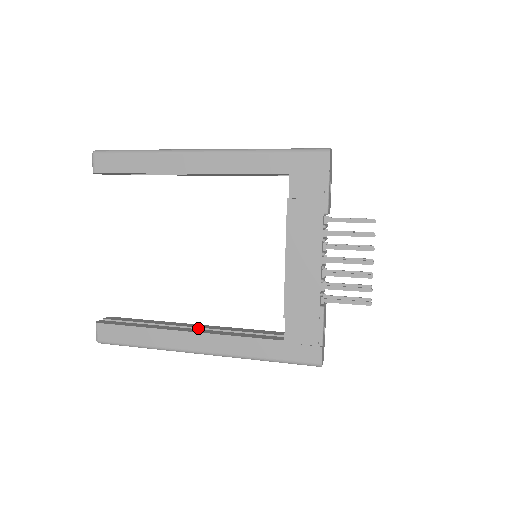
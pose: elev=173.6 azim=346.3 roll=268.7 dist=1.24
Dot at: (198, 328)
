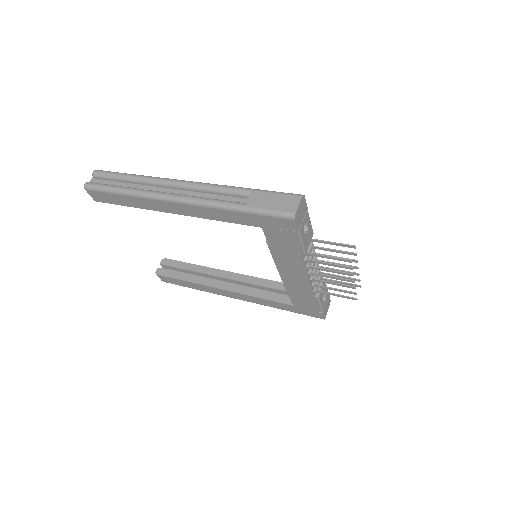
Dot at: (230, 279)
